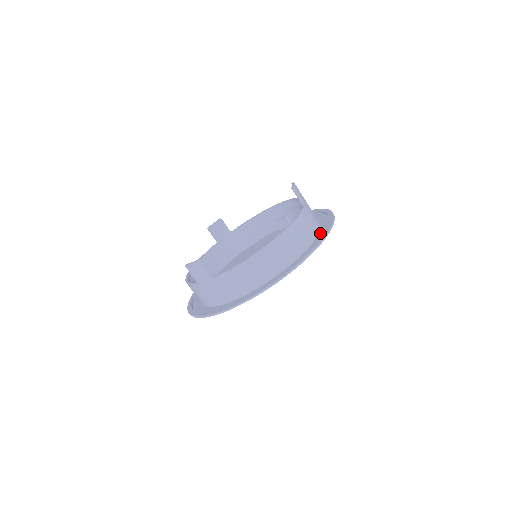
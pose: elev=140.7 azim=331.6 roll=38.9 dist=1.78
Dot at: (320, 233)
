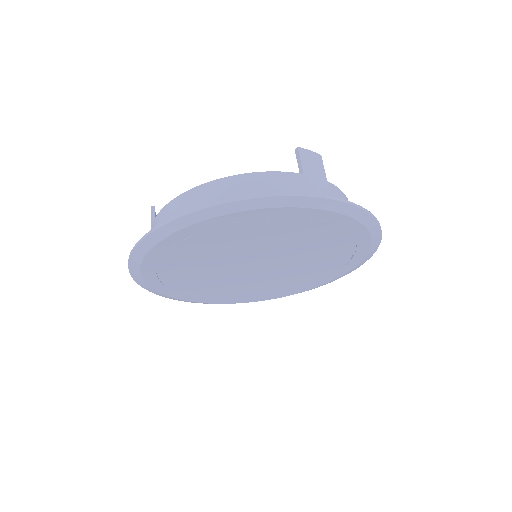
Dot at: occluded
